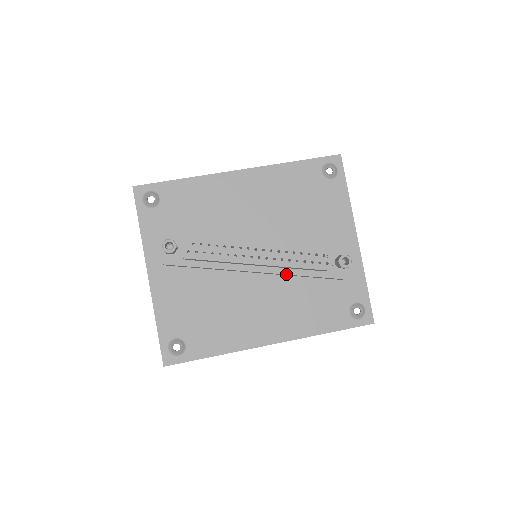
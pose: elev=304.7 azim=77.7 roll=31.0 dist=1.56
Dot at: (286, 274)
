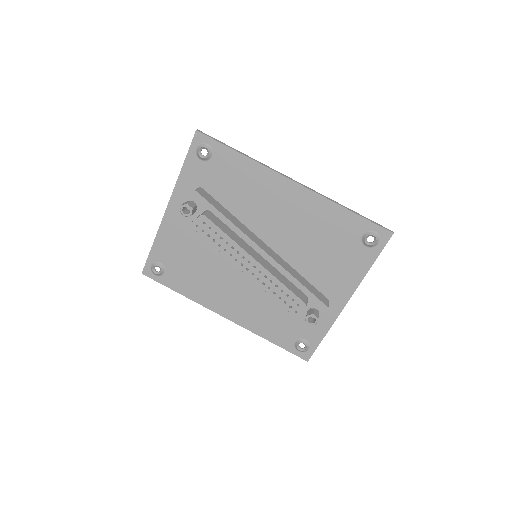
Dot at: occluded
